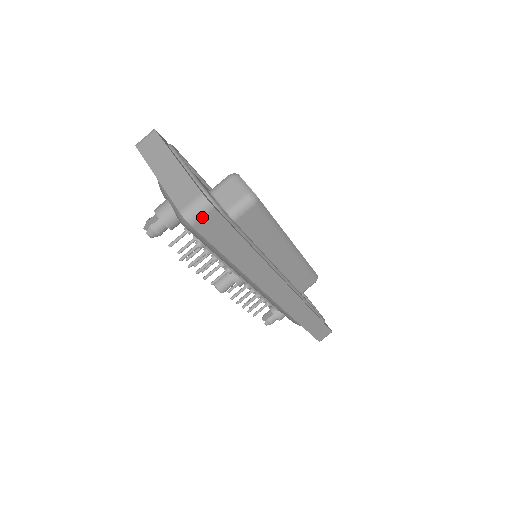
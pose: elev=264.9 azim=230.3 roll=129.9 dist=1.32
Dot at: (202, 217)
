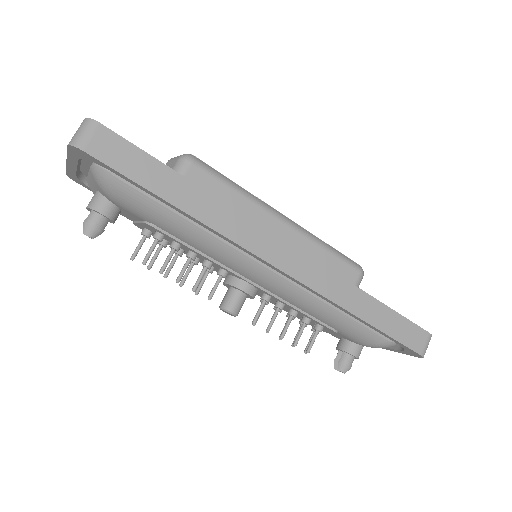
Dot at: (90, 137)
